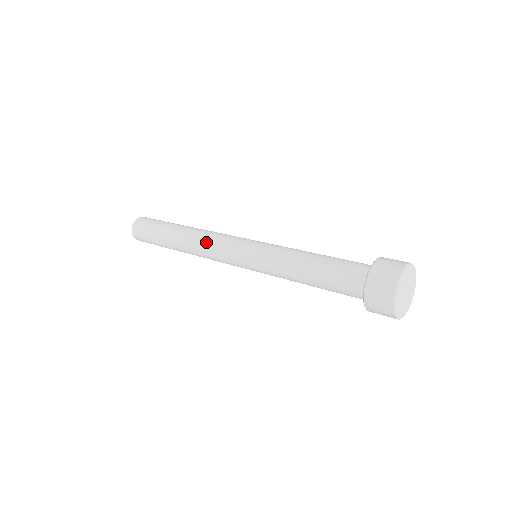
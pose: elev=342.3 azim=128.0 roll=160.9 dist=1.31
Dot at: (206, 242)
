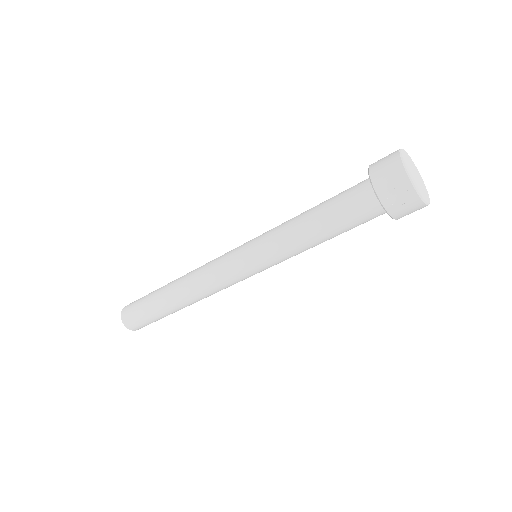
Dot at: occluded
